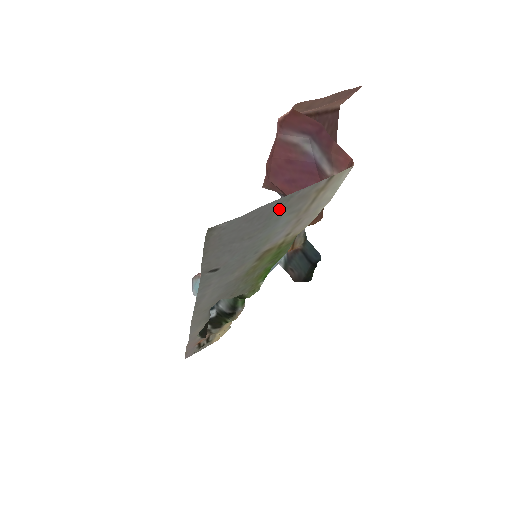
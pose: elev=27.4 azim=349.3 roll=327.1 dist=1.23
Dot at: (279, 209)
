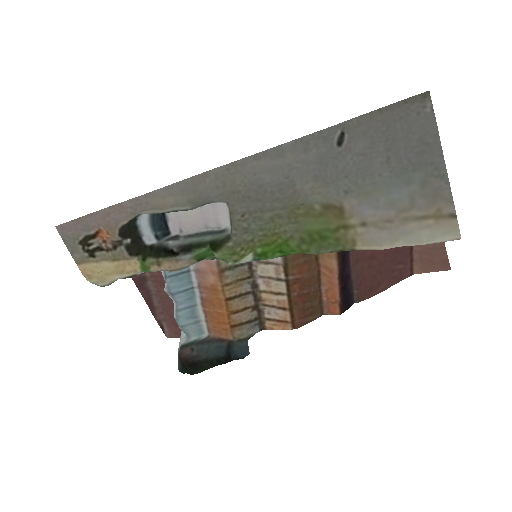
Dot at: (426, 173)
